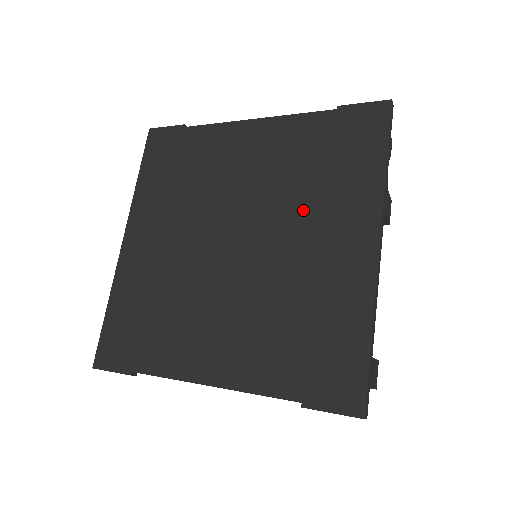
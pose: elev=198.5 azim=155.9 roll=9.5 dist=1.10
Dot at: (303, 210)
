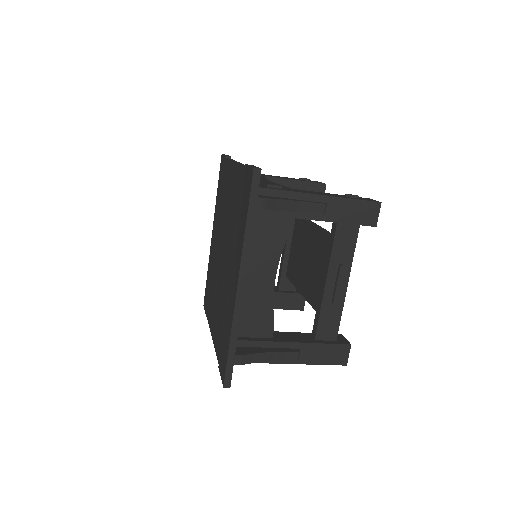
Dot at: (231, 244)
